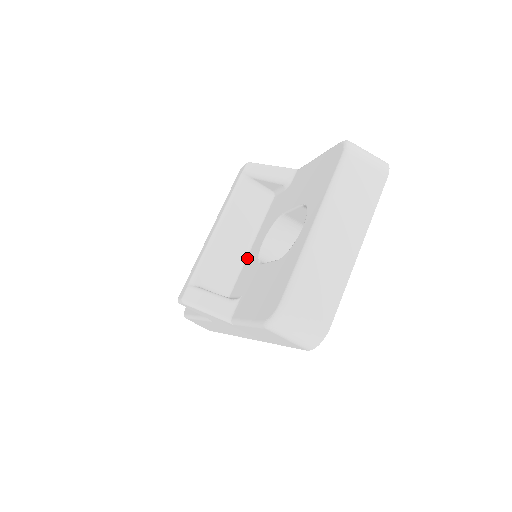
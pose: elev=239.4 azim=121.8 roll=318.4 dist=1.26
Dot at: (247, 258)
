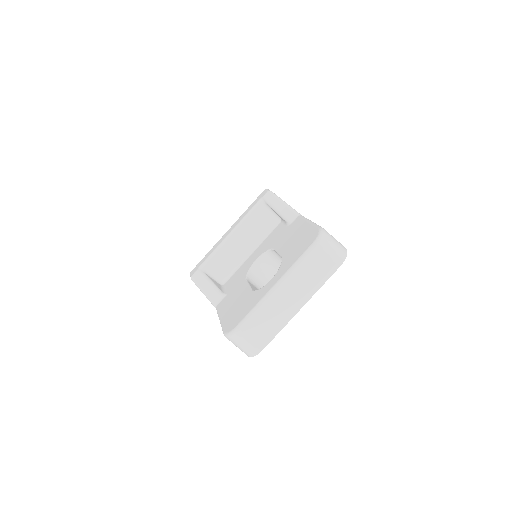
Dot at: (245, 262)
